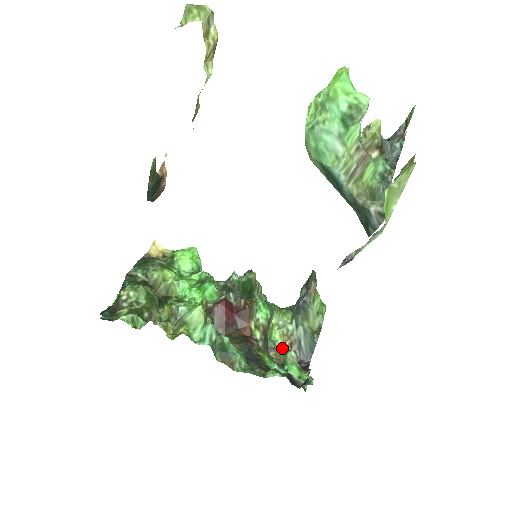
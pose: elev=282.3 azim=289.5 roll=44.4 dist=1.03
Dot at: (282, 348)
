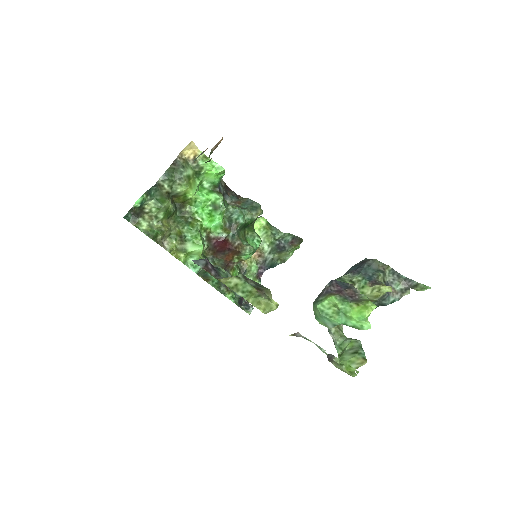
Dot at: occluded
